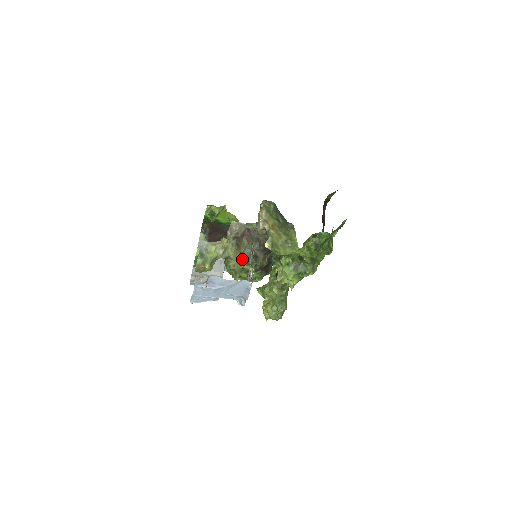
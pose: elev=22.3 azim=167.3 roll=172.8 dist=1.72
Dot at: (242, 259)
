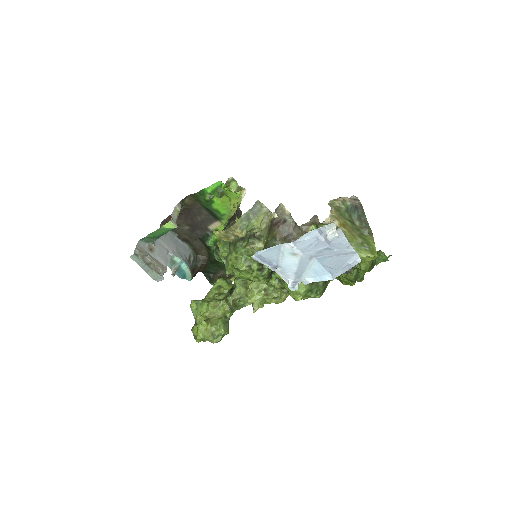
Dot at: (264, 248)
